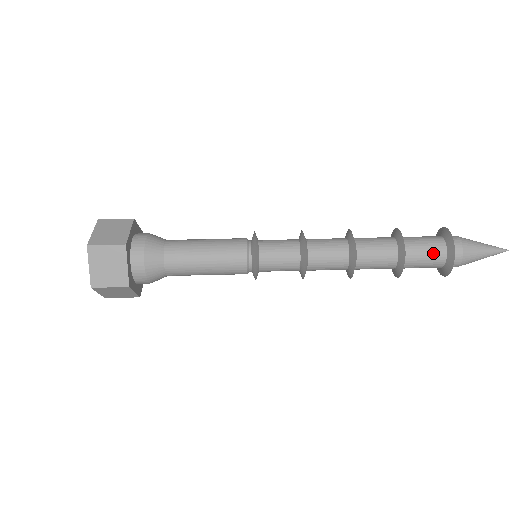
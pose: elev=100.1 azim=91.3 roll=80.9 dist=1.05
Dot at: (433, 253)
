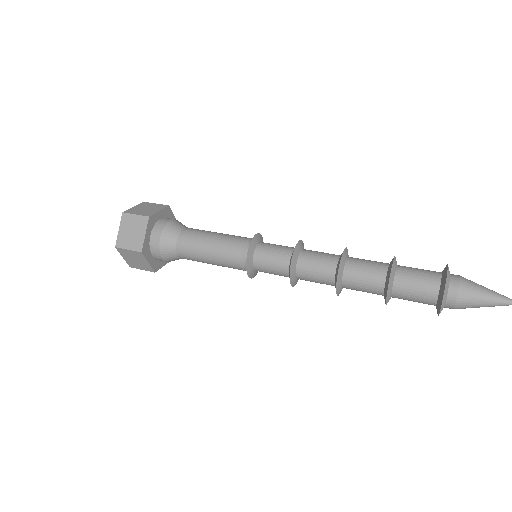
Dot at: (426, 271)
